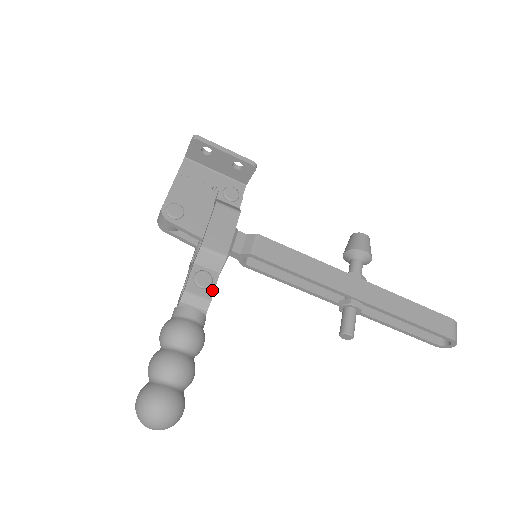
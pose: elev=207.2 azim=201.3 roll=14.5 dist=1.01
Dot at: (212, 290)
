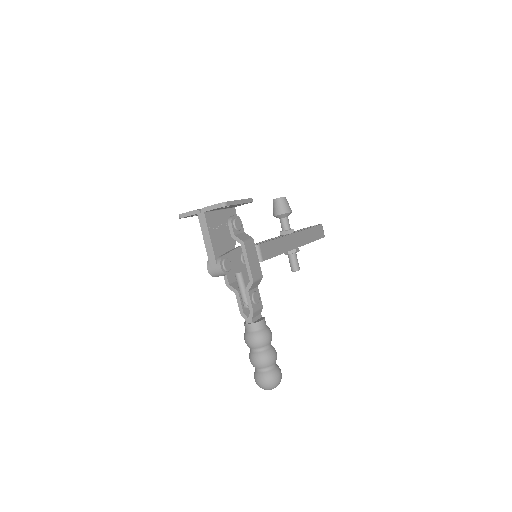
Dot at: (260, 300)
